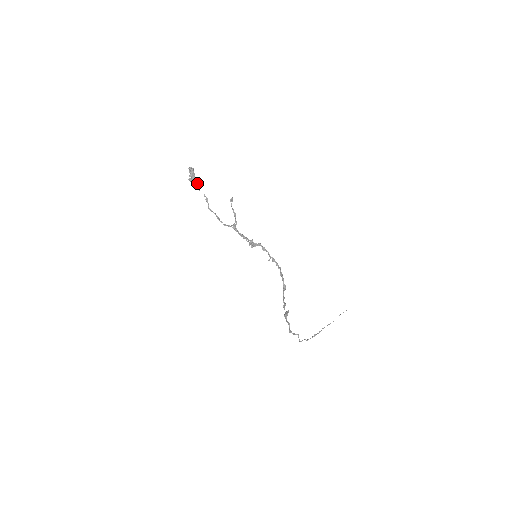
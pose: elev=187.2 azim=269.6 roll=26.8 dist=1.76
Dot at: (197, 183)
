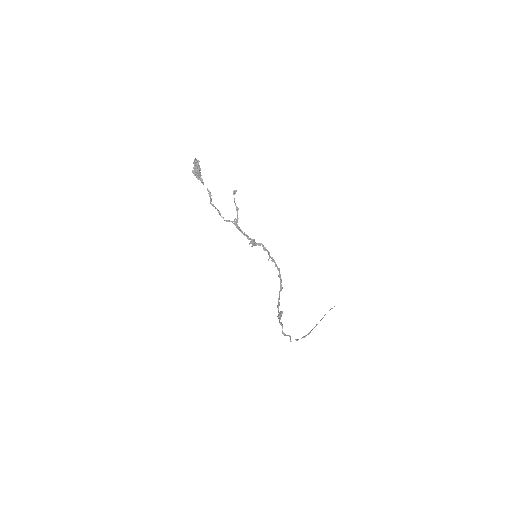
Dot at: occluded
